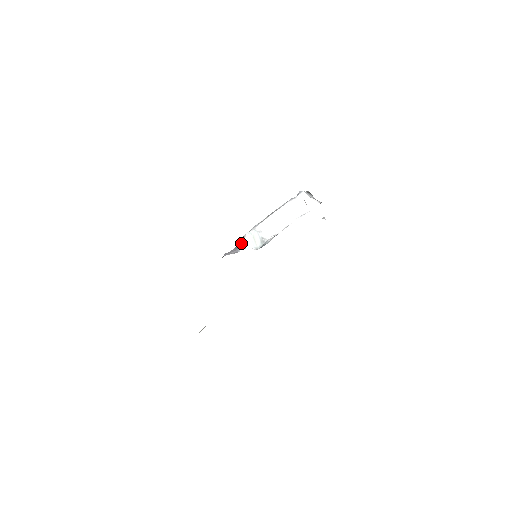
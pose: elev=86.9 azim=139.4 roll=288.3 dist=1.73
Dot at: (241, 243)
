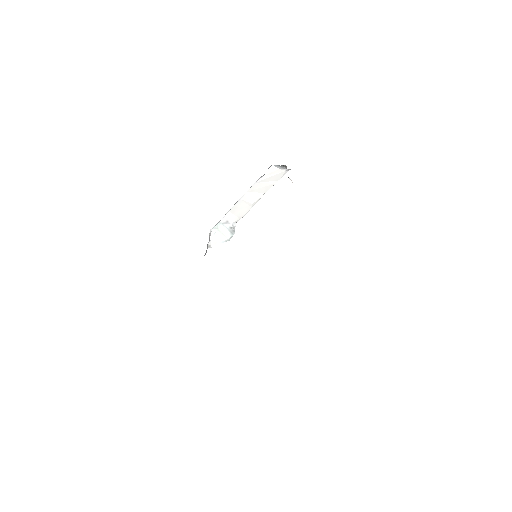
Dot at: occluded
